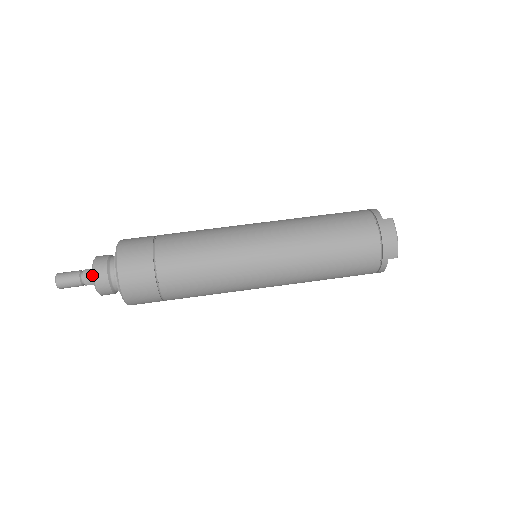
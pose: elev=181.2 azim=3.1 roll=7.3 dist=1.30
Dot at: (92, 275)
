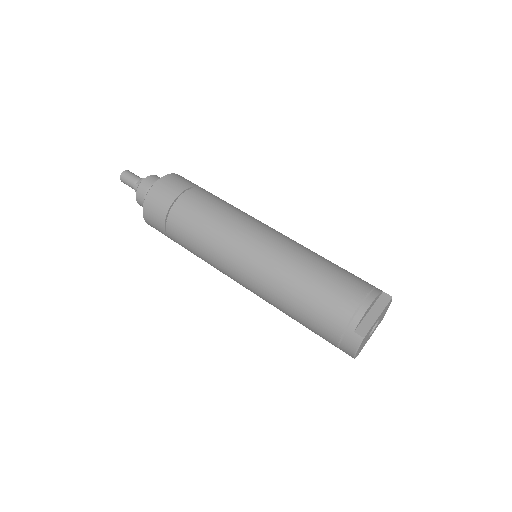
Dot at: (136, 198)
